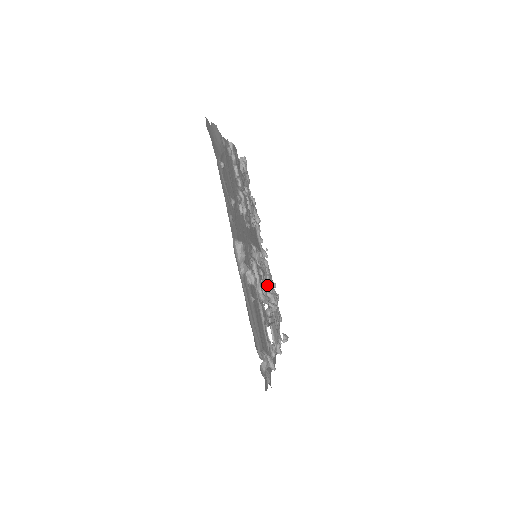
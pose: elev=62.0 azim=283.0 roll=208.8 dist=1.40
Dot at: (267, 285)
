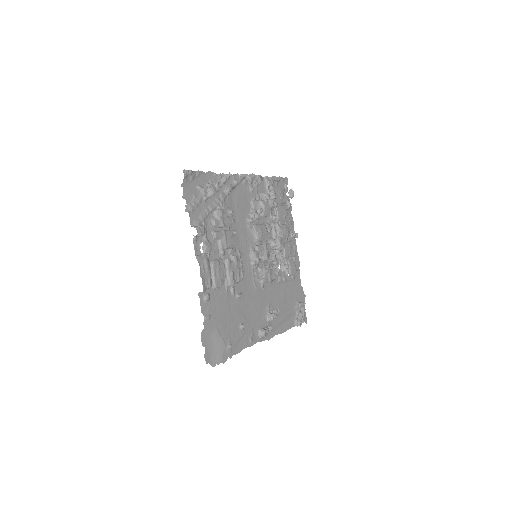
Dot at: (265, 216)
